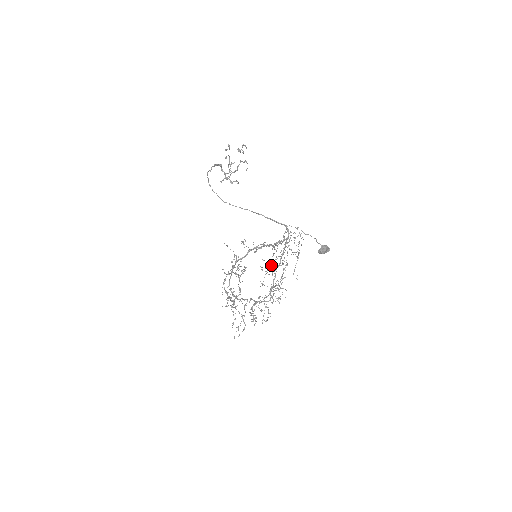
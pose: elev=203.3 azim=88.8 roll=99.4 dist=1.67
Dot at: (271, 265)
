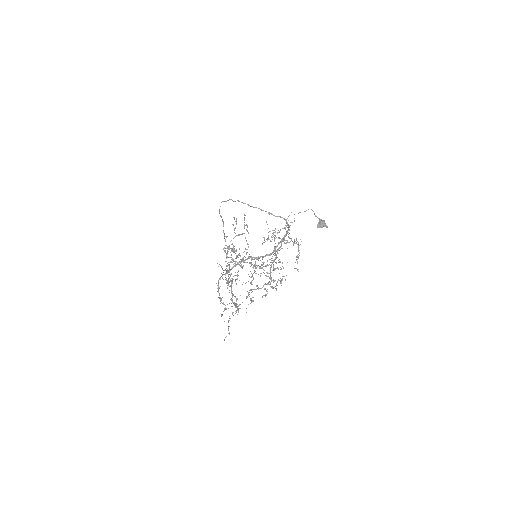
Dot at: (273, 236)
